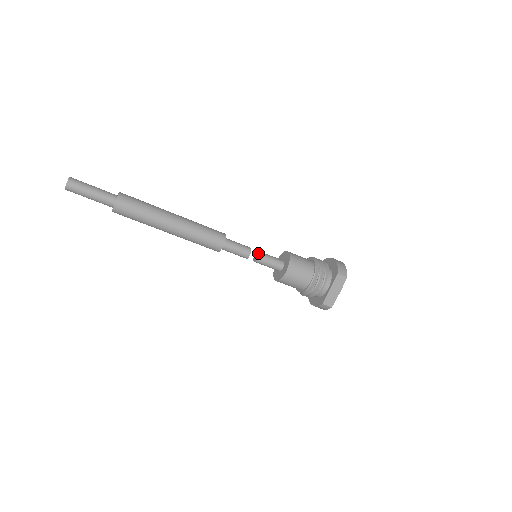
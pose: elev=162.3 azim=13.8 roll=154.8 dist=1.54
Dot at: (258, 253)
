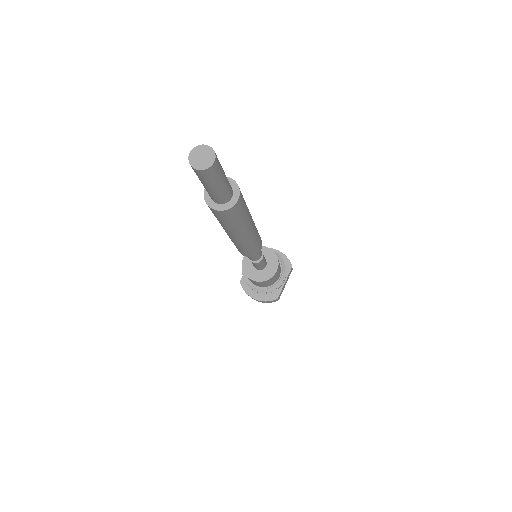
Dot at: occluded
